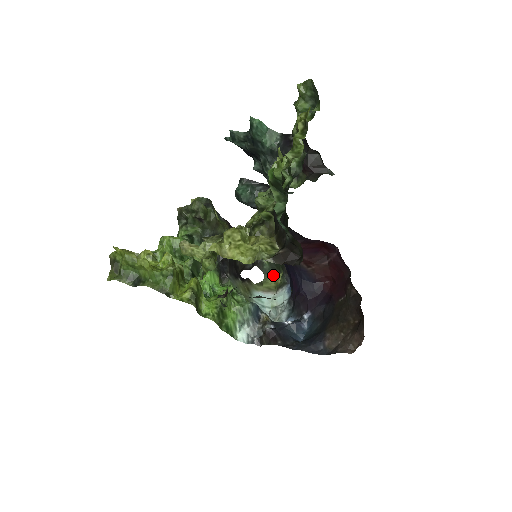
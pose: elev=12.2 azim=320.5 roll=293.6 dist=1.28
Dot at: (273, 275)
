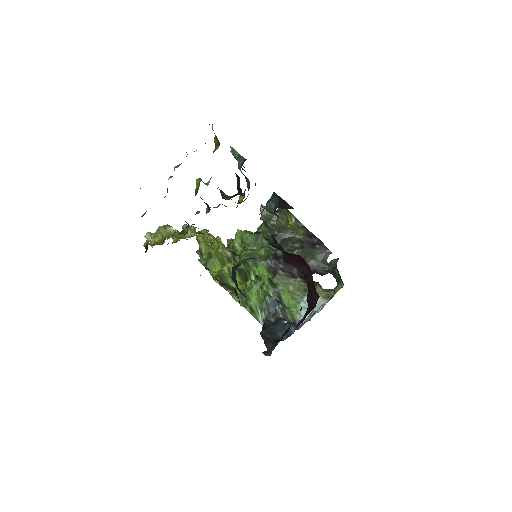
Dot at: (341, 286)
